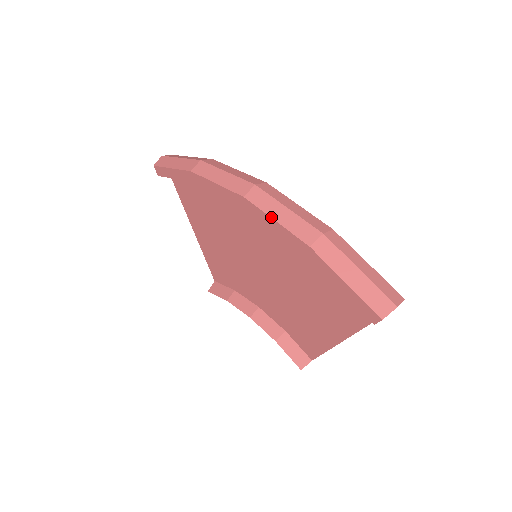
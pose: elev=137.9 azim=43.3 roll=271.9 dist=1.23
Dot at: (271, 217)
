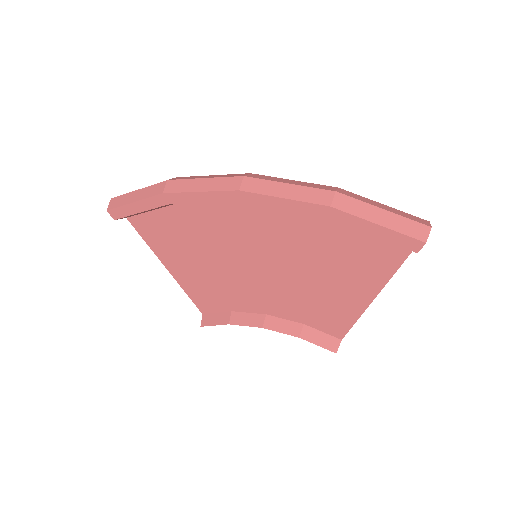
Dot at: (277, 197)
